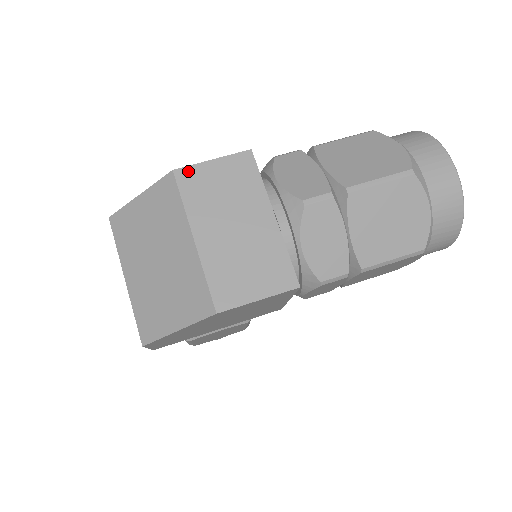
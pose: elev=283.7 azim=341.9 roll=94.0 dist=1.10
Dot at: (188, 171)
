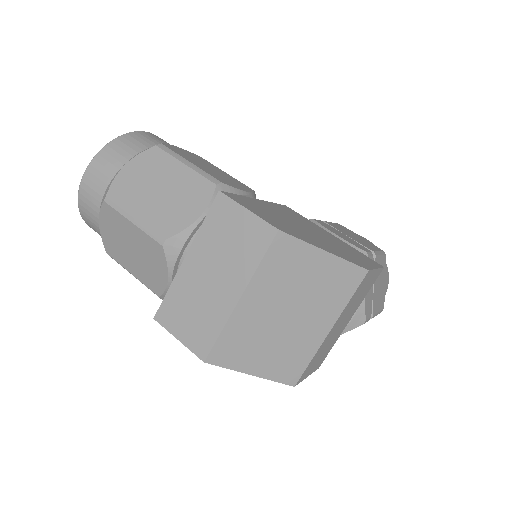
Dot at: (369, 274)
